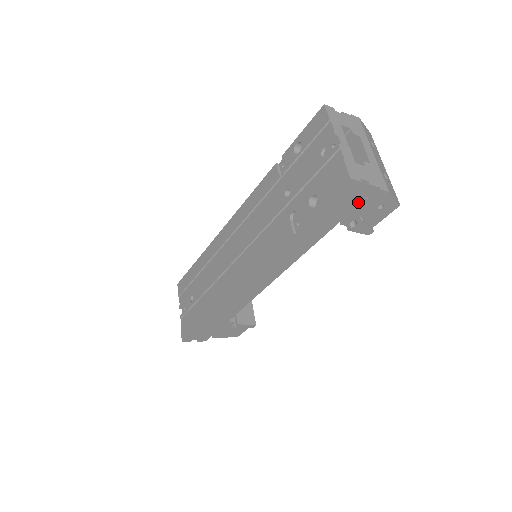
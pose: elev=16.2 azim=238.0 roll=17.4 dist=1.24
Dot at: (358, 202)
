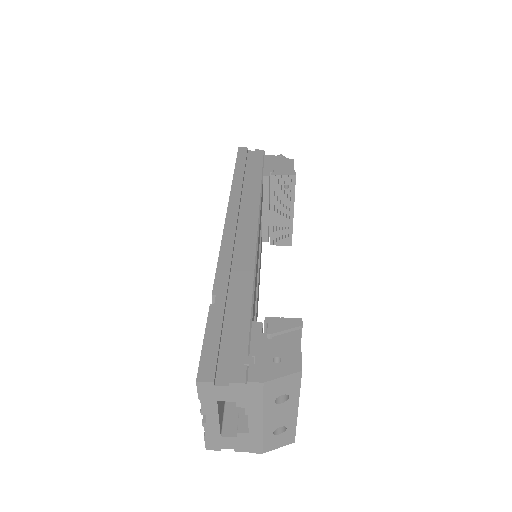
Dot at: occluded
